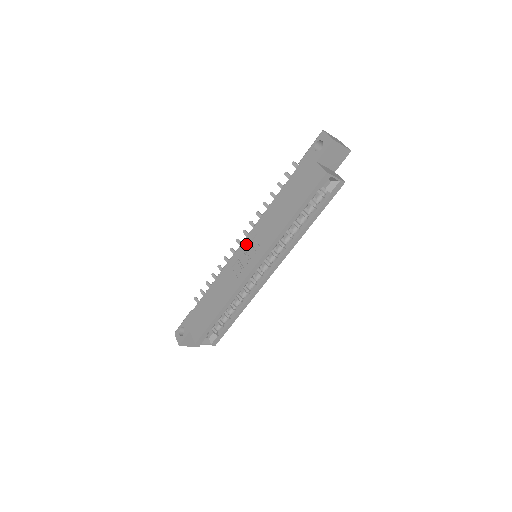
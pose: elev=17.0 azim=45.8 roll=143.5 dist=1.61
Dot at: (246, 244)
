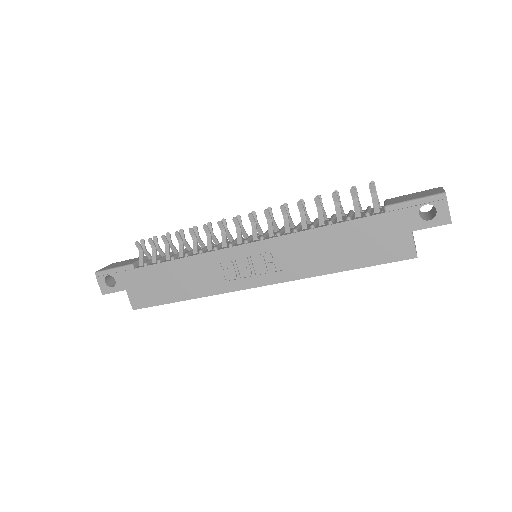
Dot at: (255, 250)
